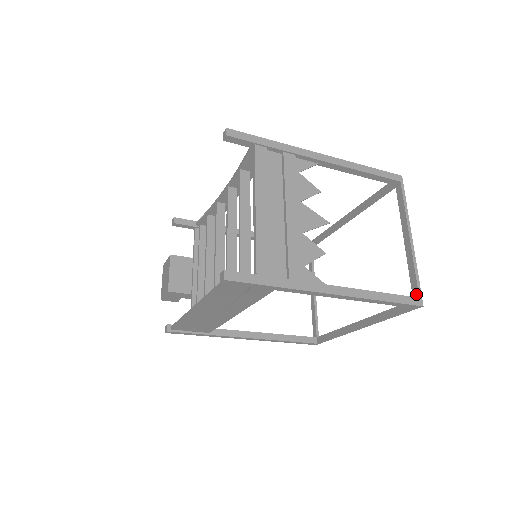
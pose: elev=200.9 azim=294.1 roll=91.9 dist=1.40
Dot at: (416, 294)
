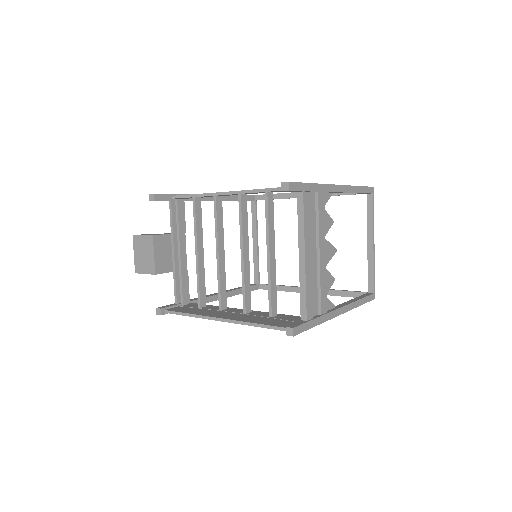
Dot at: (372, 290)
